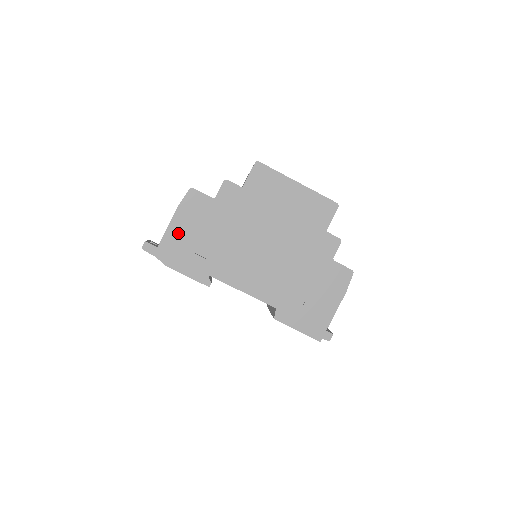
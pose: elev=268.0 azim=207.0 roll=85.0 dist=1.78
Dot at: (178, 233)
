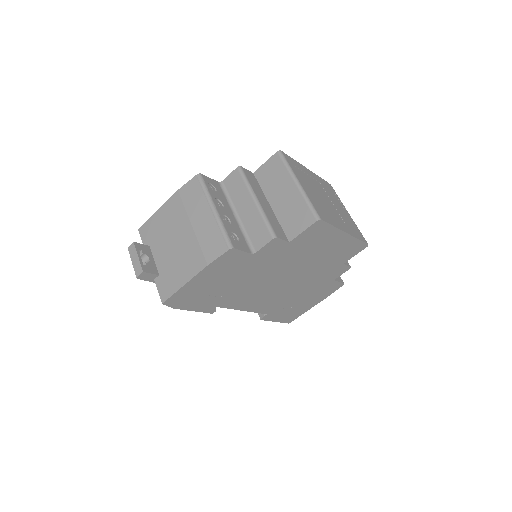
Dot at: (198, 285)
